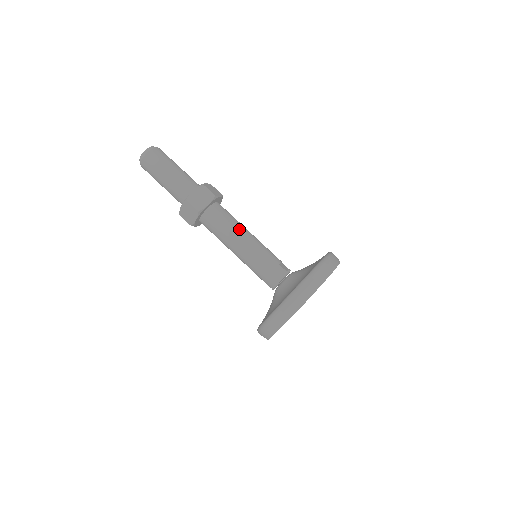
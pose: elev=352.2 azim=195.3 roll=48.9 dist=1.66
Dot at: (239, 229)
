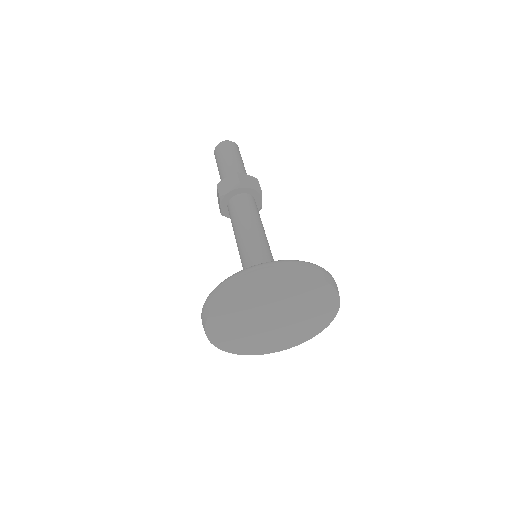
Dot at: (247, 221)
